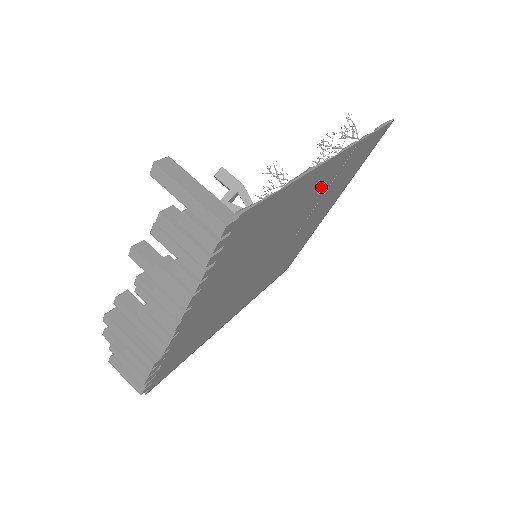
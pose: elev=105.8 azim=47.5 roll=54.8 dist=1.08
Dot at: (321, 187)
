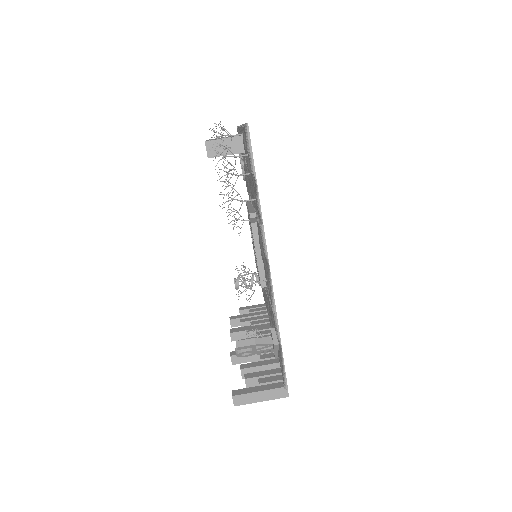
Dot at: occluded
